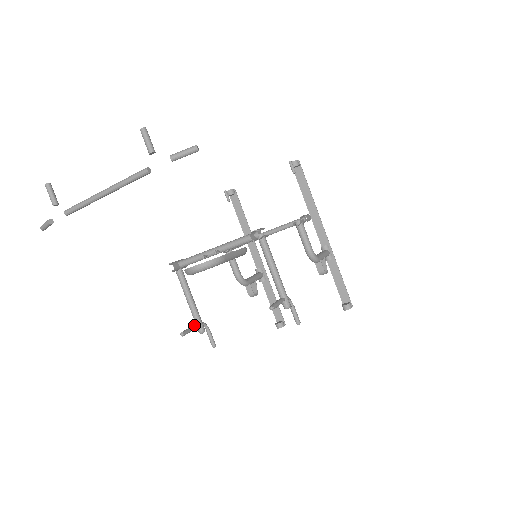
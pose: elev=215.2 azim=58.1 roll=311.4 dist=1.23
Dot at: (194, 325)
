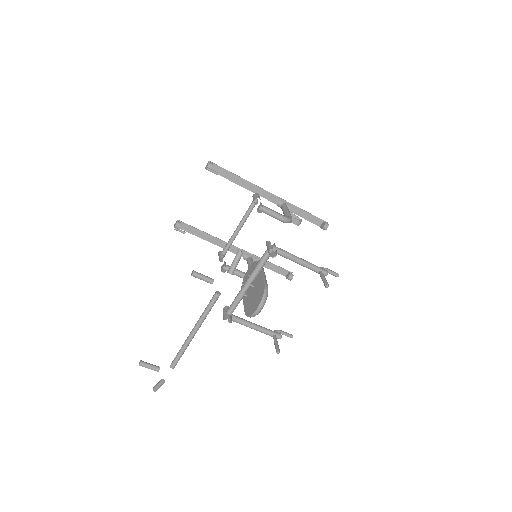
Dot at: (274, 339)
